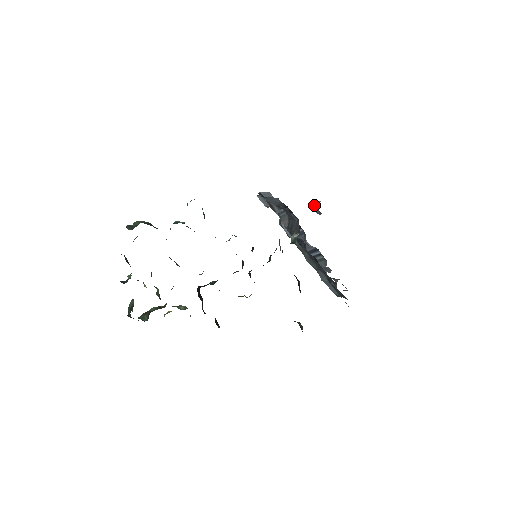
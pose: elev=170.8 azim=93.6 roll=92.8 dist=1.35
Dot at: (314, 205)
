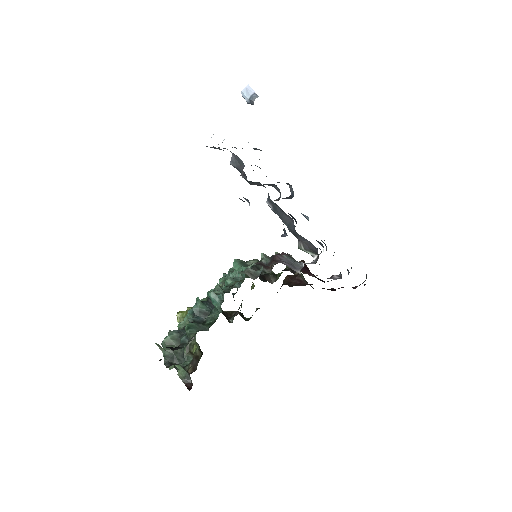
Dot at: (244, 94)
